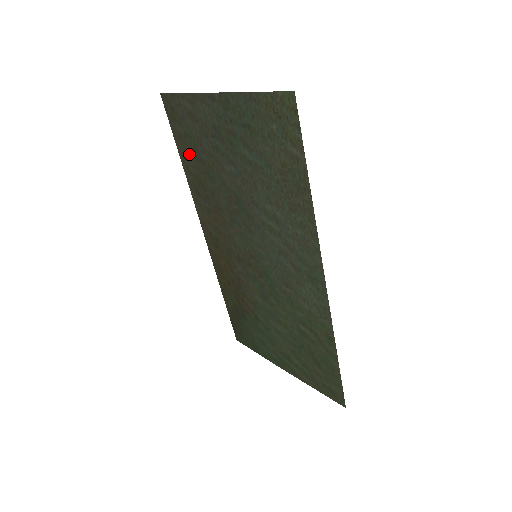
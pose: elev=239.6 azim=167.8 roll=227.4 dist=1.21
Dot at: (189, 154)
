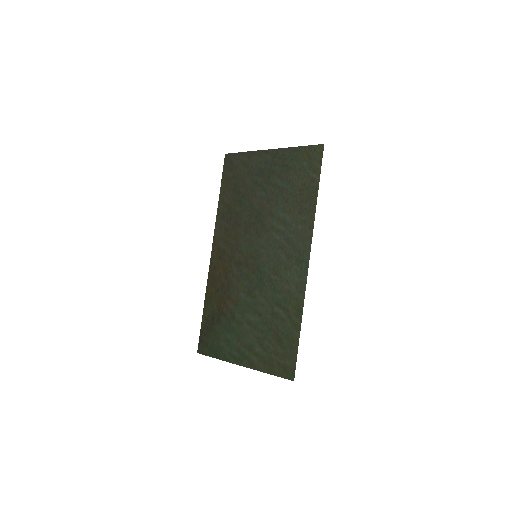
Dot at: (229, 190)
